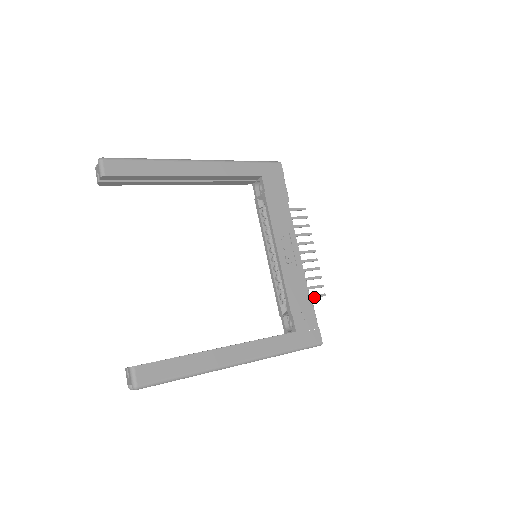
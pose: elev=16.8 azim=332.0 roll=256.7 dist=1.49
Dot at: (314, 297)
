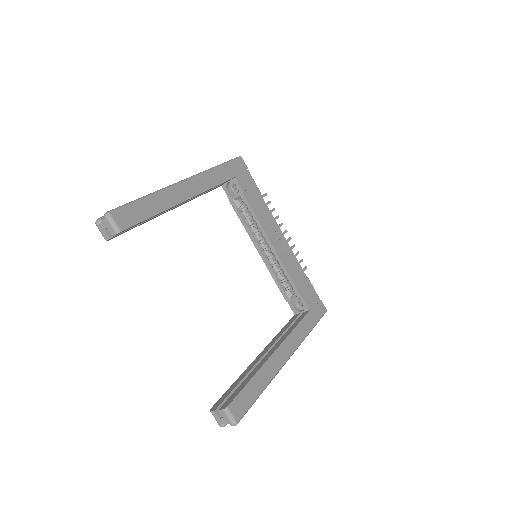
Dot at: occluded
